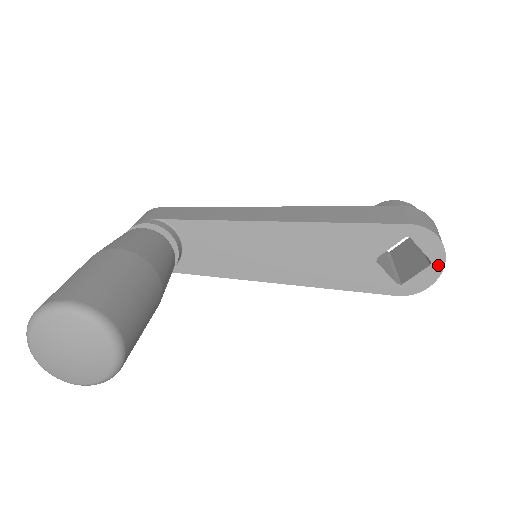
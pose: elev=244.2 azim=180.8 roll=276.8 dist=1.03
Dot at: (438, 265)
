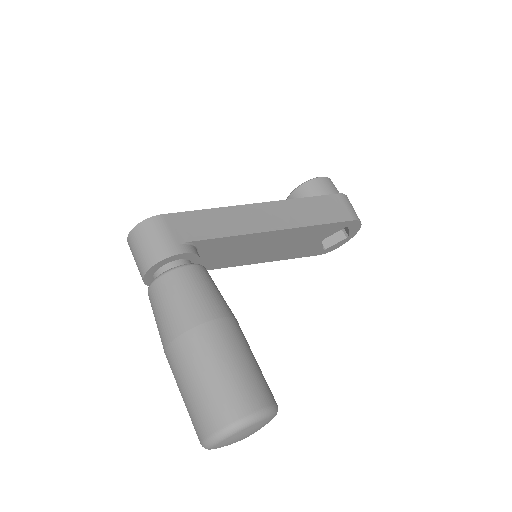
Dot at: (350, 237)
